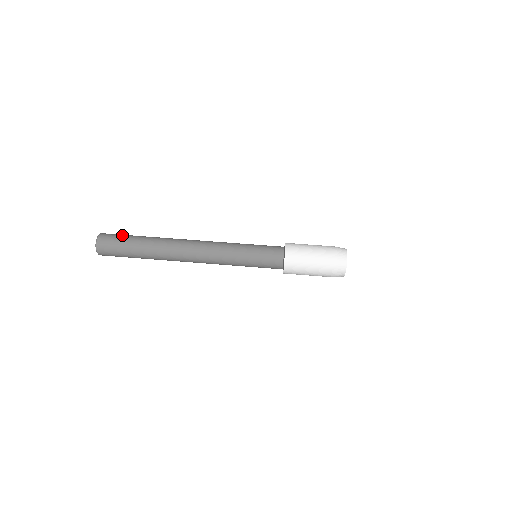
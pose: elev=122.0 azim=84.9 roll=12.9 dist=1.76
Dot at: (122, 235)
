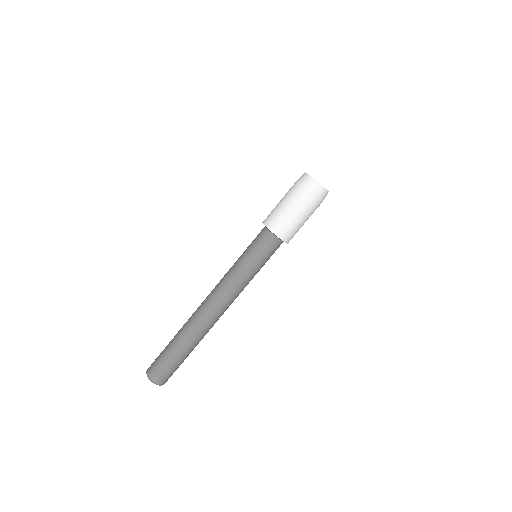
Dot at: (160, 357)
